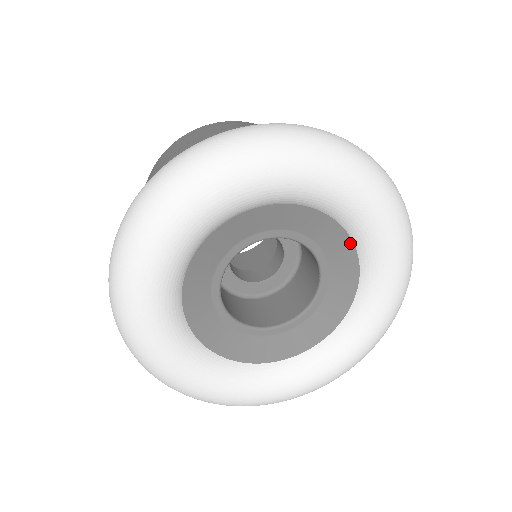
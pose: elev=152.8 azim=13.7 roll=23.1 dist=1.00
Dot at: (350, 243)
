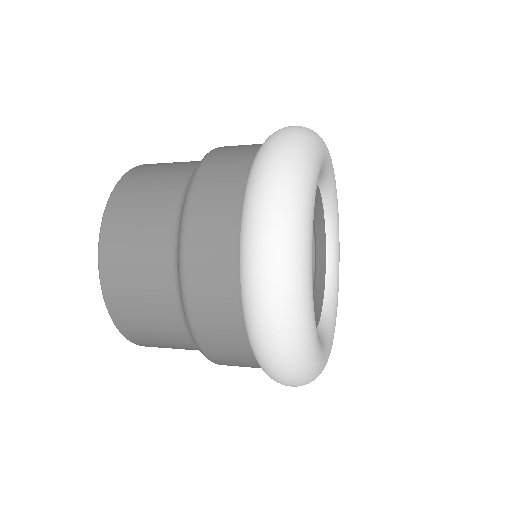
Dot at: (324, 282)
